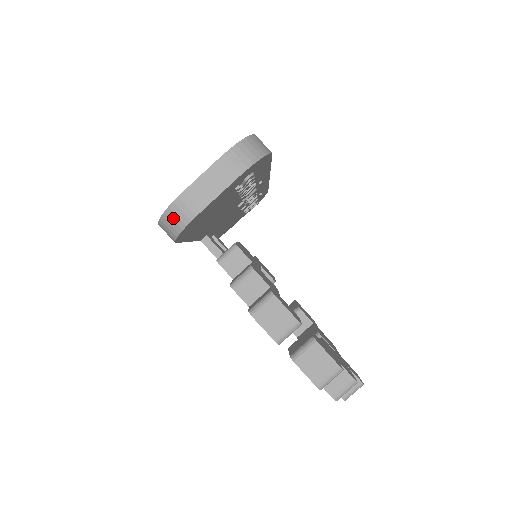
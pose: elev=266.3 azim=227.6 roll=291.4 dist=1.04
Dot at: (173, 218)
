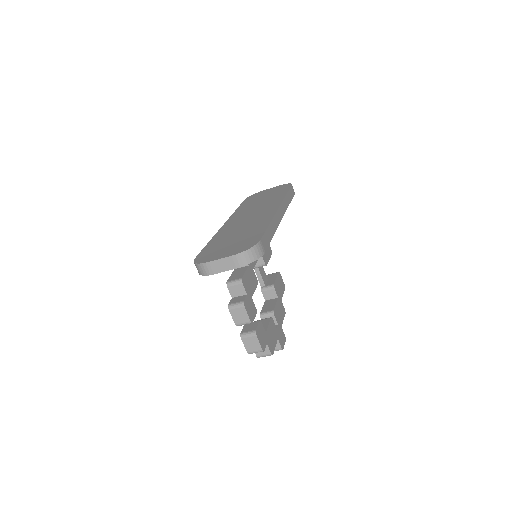
Dot at: (200, 269)
